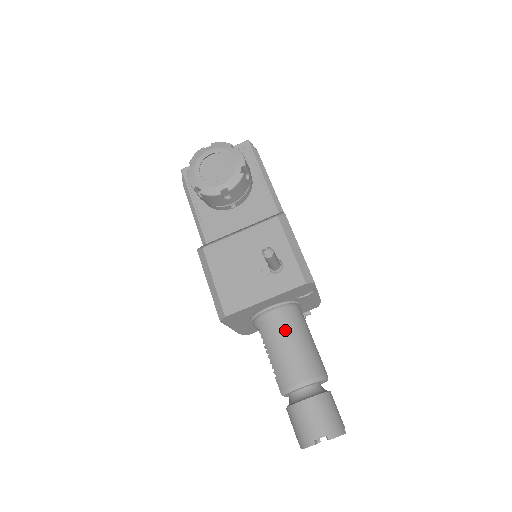
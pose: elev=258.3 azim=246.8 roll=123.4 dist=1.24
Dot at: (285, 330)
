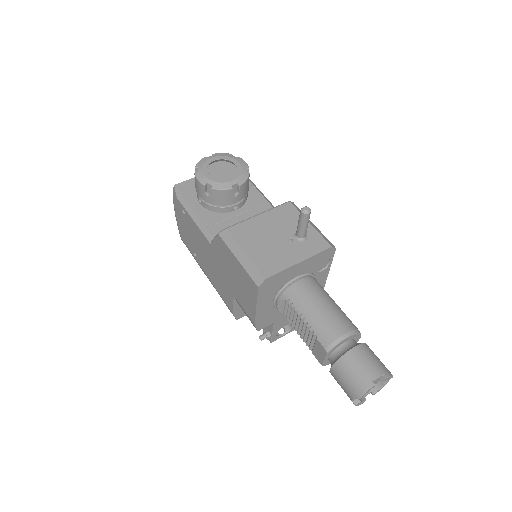
Dot at: (316, 294)
